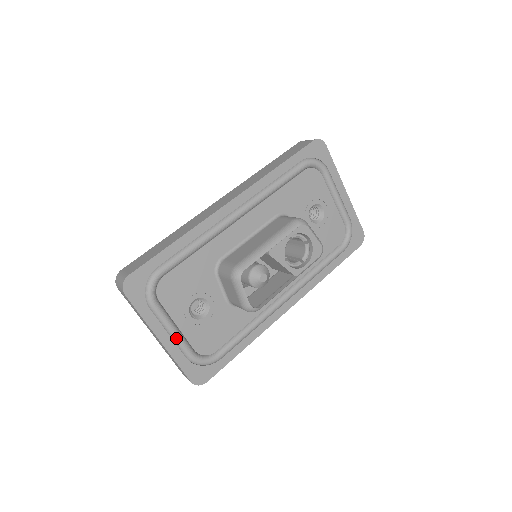
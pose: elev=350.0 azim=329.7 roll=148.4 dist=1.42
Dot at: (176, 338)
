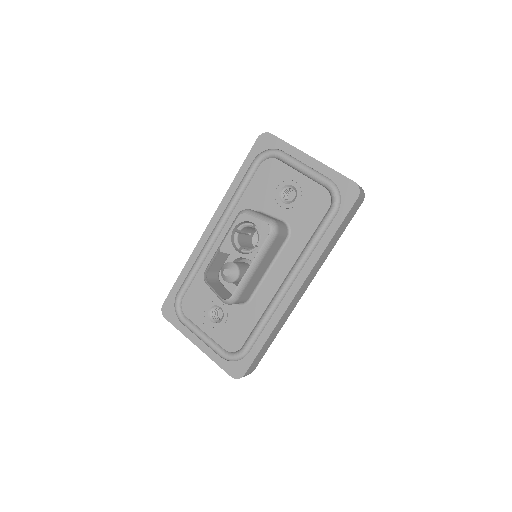
Dot at: (205, 342)
